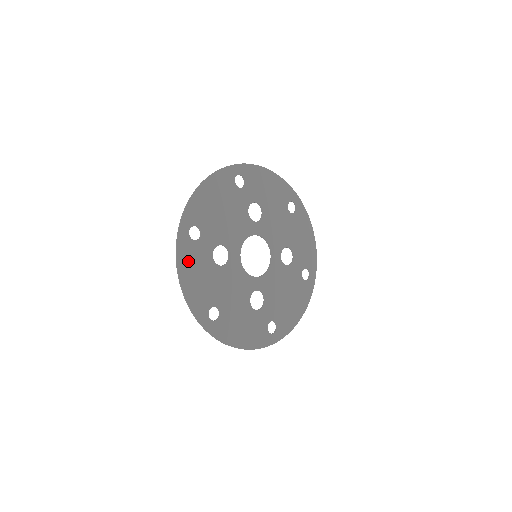
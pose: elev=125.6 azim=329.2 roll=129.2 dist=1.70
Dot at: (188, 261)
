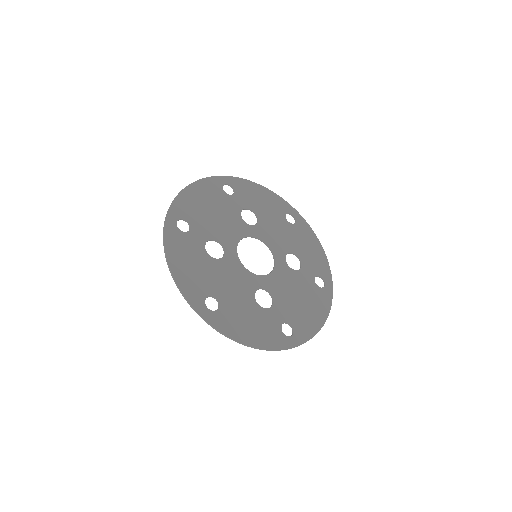
Dot at: (177, 249)
